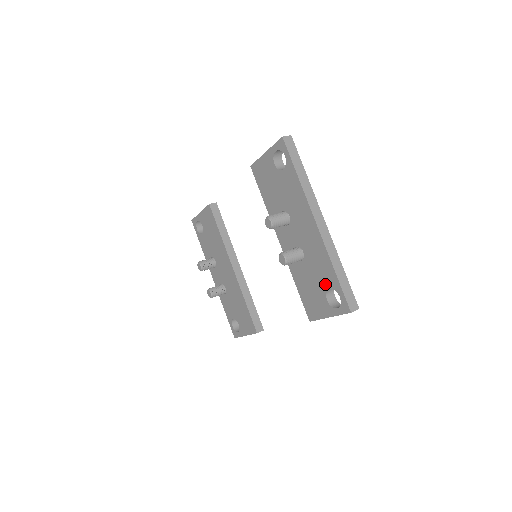
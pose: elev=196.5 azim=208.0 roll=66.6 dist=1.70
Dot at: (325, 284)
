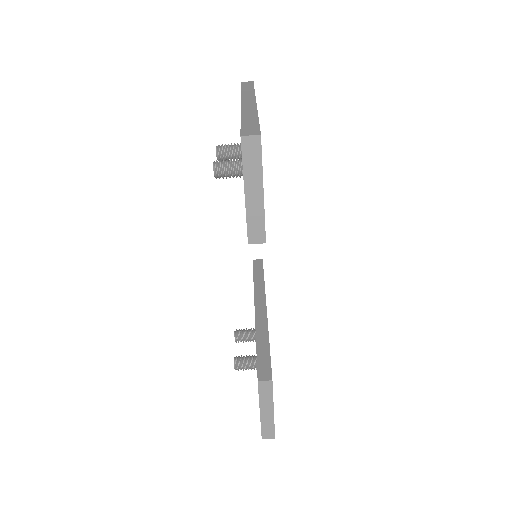
Dot at: occluded
